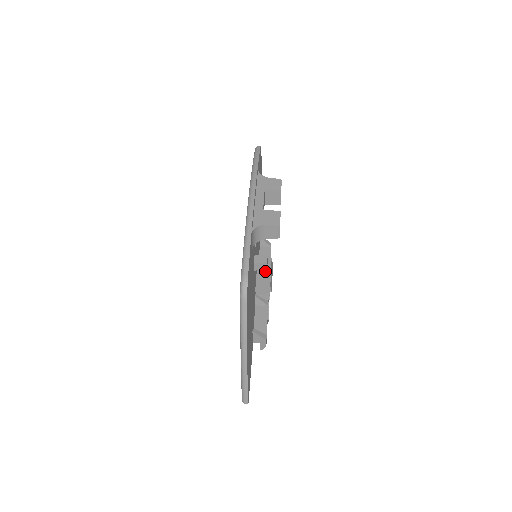
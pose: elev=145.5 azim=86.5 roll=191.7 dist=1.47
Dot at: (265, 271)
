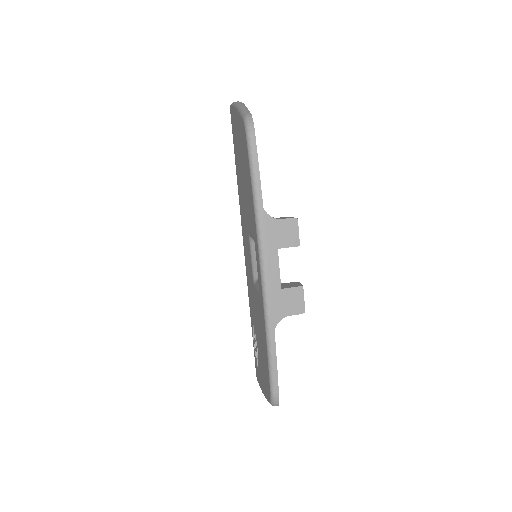
Dot at: occluded
